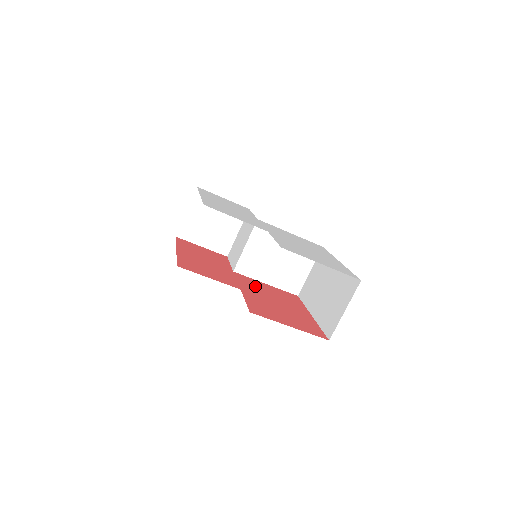
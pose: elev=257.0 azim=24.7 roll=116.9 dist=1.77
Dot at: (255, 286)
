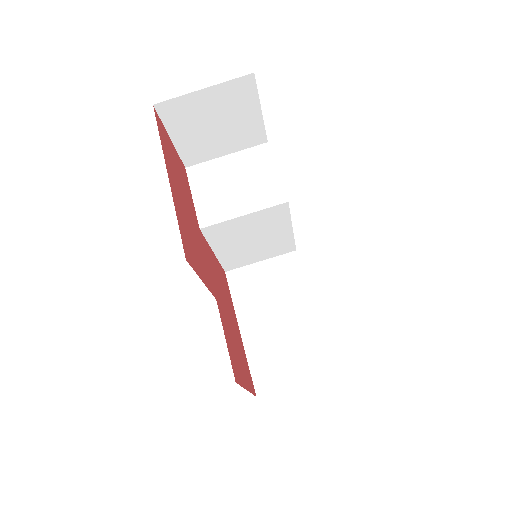
Dot at: (215, 272)
